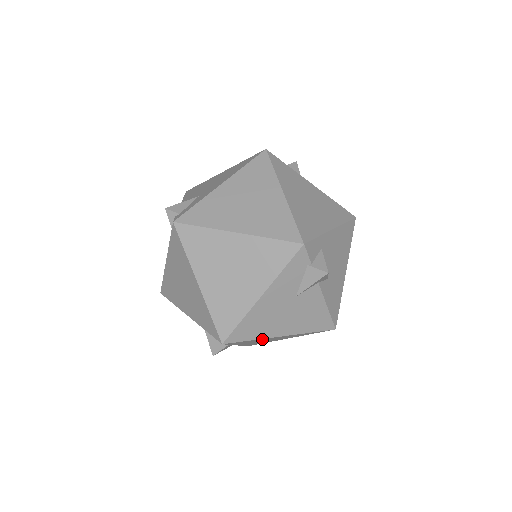
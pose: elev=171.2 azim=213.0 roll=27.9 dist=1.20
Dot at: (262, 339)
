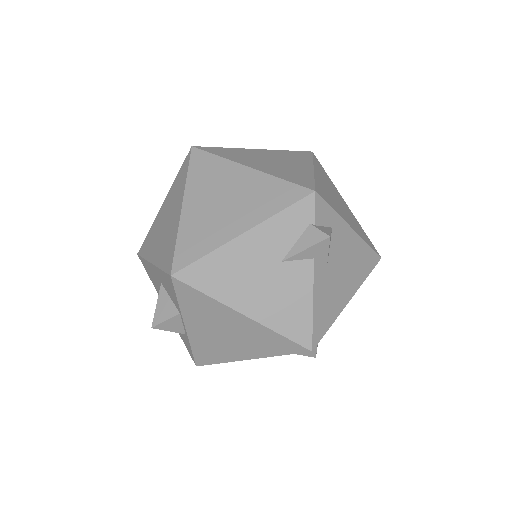
Dot at: (219, 308)
